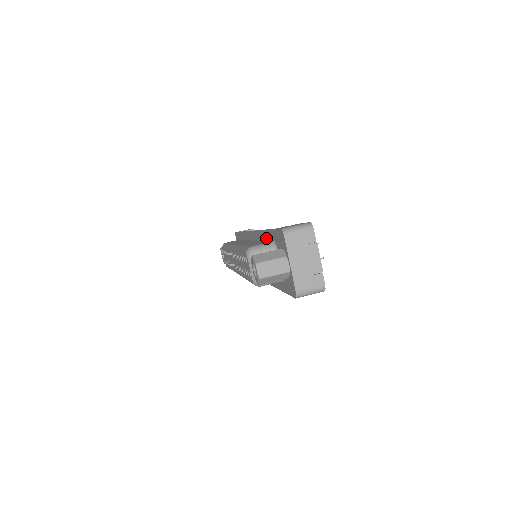
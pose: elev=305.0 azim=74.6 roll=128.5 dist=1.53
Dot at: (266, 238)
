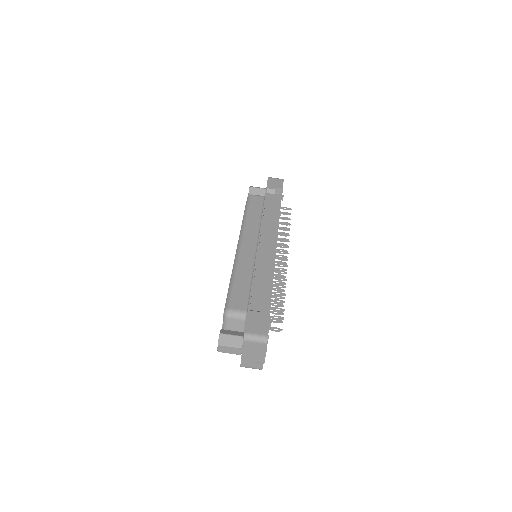
Dot at: occluded
